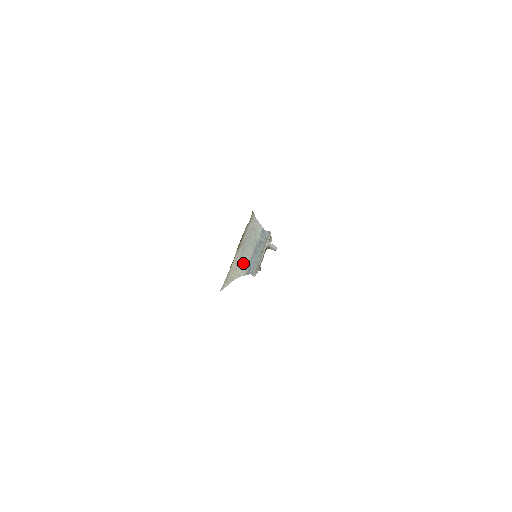
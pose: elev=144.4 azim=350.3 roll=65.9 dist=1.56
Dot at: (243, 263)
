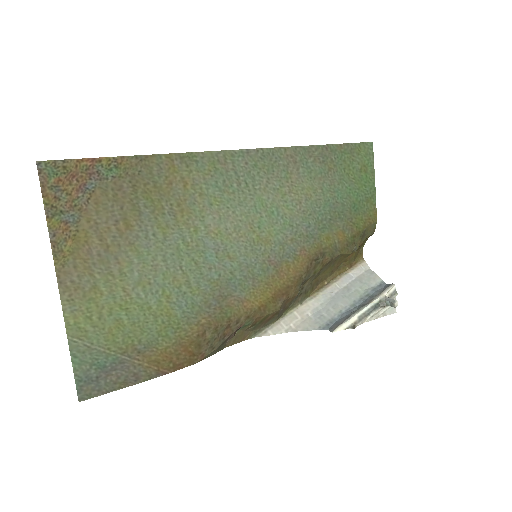
Dot at: (320, 315)
